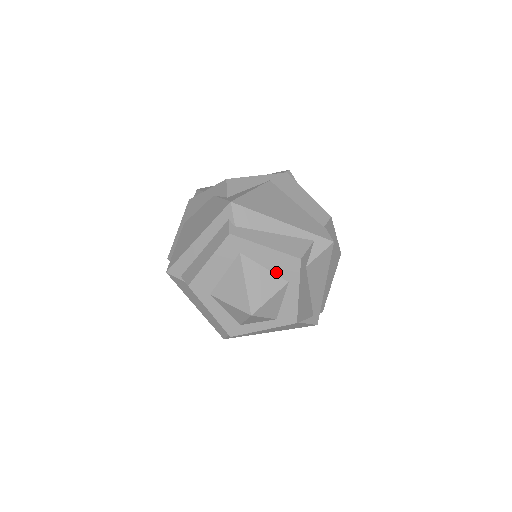
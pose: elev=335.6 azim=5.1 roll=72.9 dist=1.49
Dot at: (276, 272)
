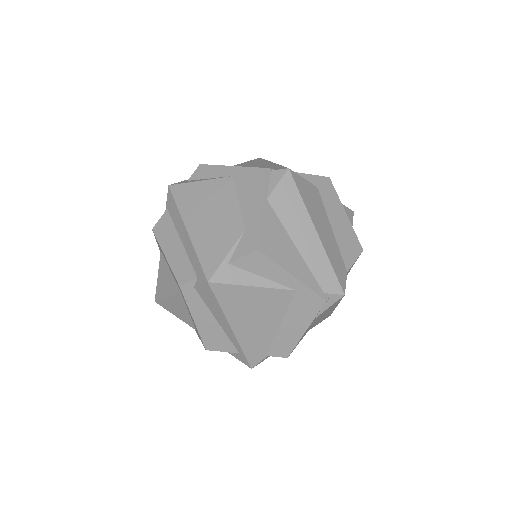
Dot at: occluded
